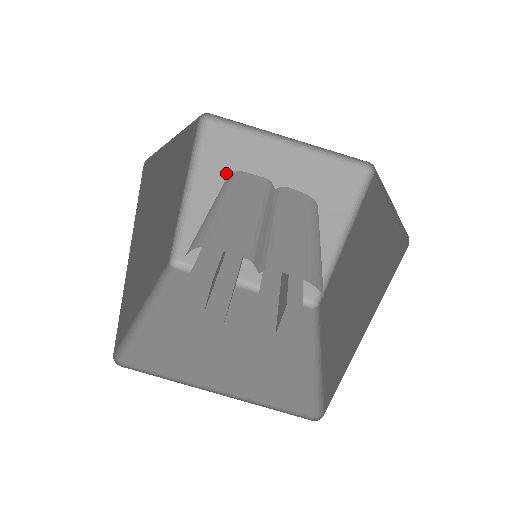
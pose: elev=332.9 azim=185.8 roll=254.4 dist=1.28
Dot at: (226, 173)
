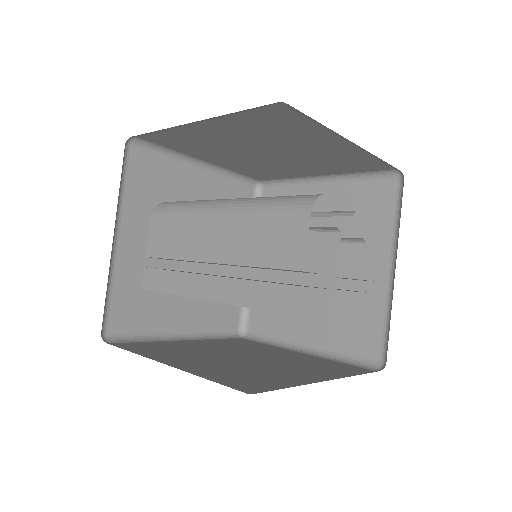
Dot at: (151, 206)
